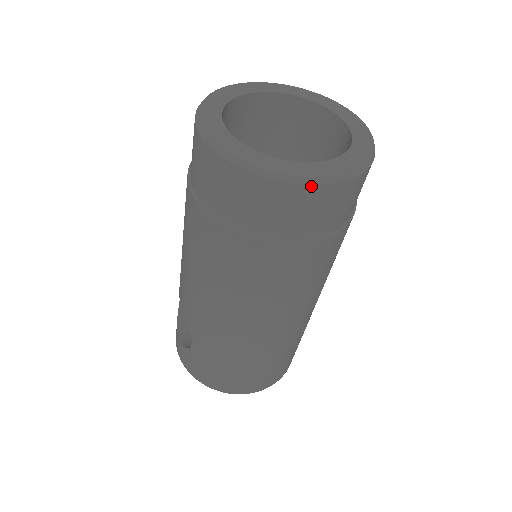
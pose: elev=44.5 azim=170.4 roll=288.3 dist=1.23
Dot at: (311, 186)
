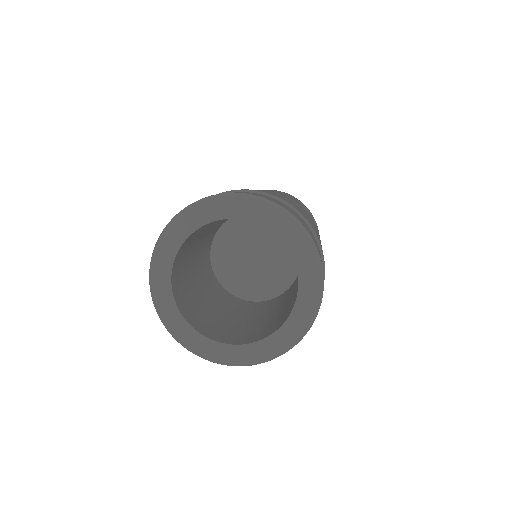
Dot at: occluded
